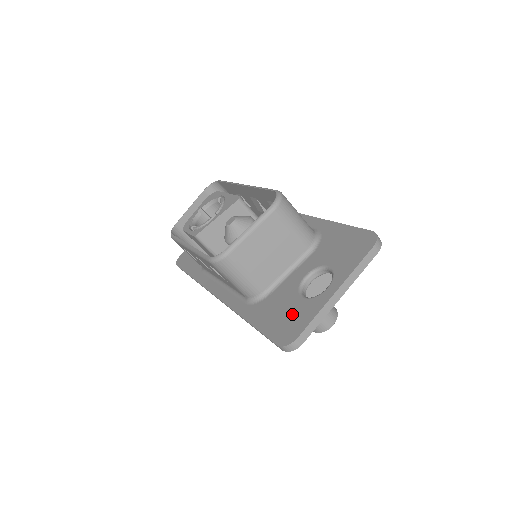
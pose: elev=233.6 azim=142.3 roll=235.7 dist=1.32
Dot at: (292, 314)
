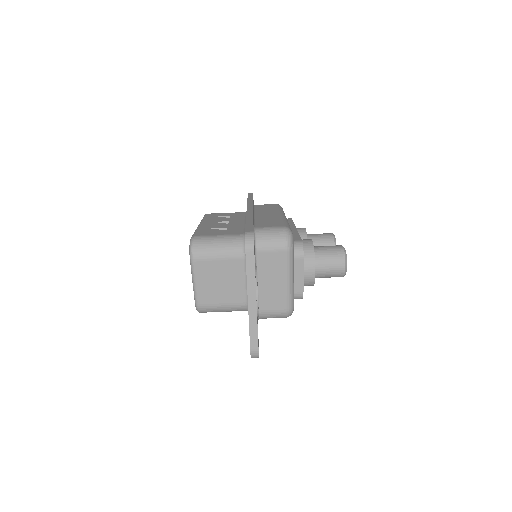
Dot at: occluded
